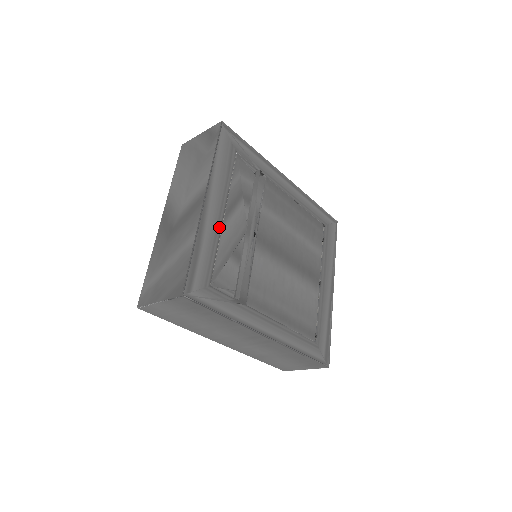
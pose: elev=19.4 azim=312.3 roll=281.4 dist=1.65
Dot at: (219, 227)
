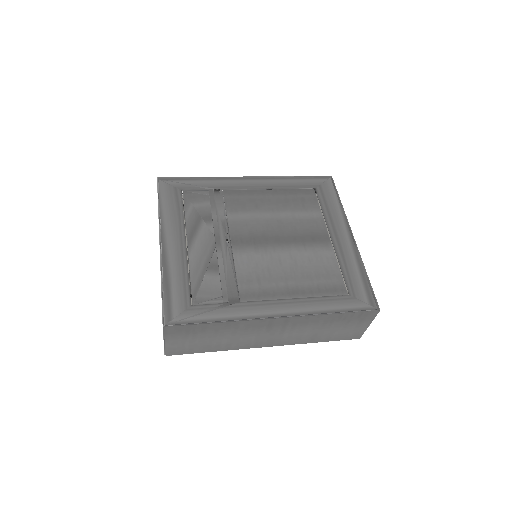
Dot at: (184, 256)
